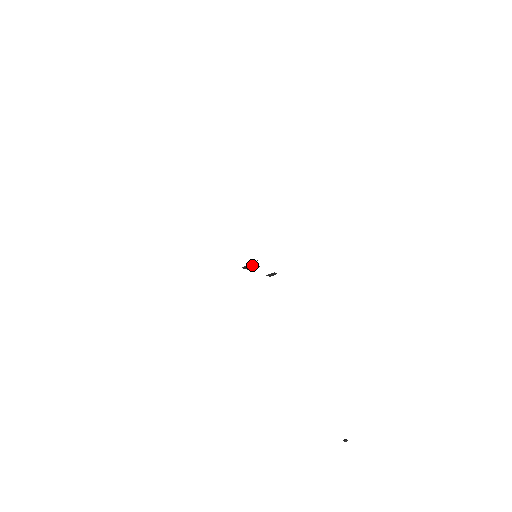
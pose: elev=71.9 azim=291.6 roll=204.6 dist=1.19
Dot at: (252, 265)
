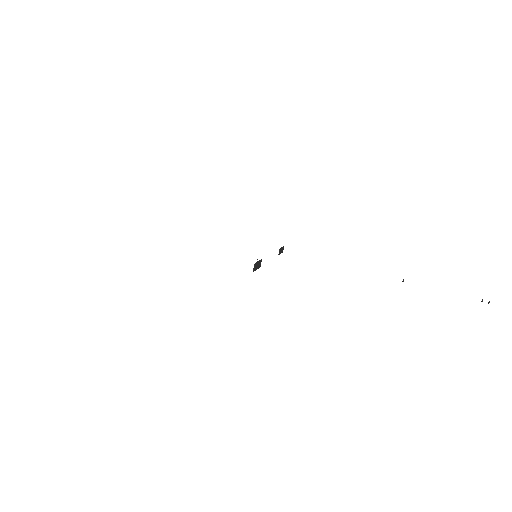
Dot at: (256, 264)
